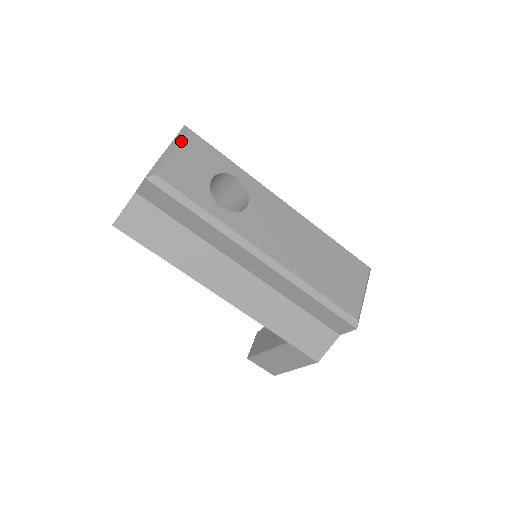
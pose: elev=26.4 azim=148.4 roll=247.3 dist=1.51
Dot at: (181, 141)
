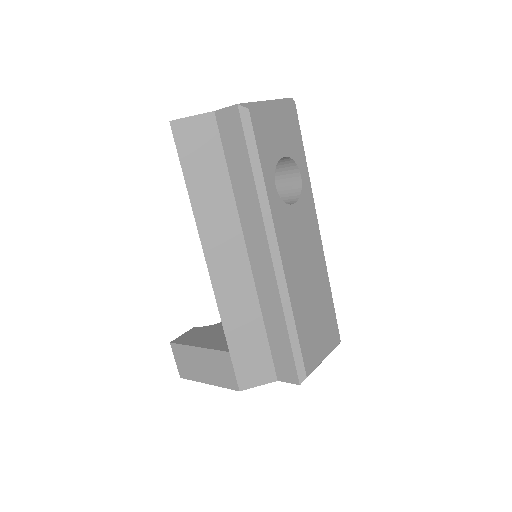
Dot at: (283, 105)
